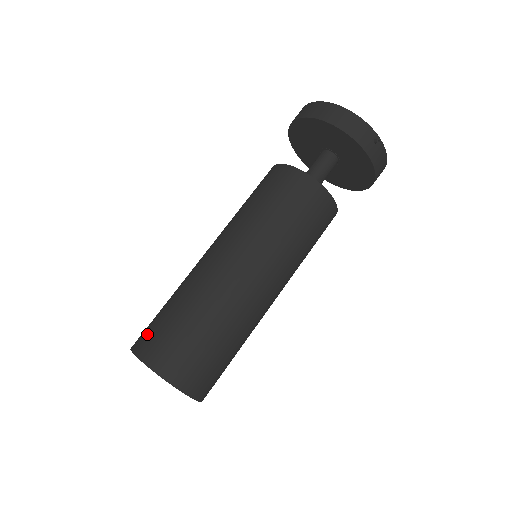
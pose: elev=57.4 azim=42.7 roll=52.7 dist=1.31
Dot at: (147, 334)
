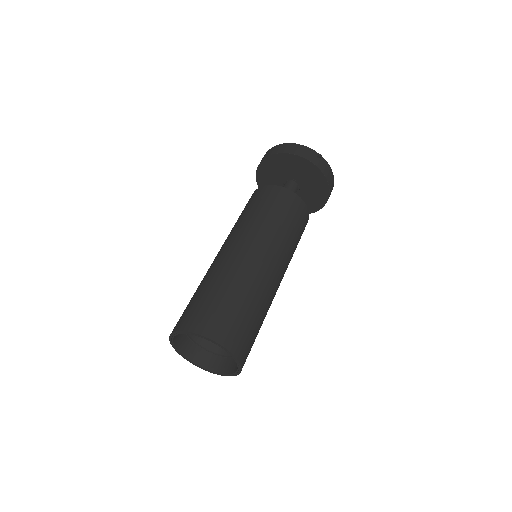
Dot at: (181, 317)
